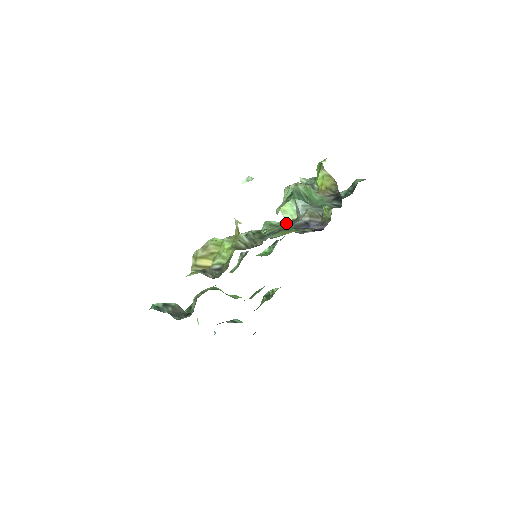
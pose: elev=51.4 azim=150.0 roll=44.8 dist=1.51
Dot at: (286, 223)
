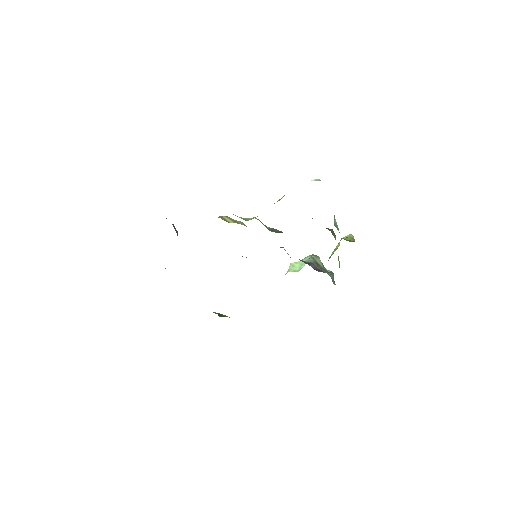
Dot at: occluded
